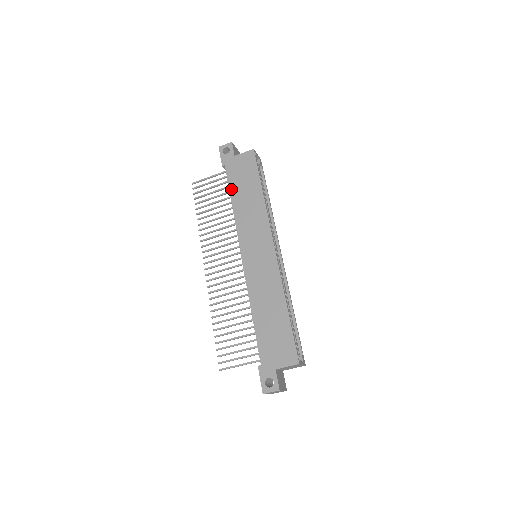
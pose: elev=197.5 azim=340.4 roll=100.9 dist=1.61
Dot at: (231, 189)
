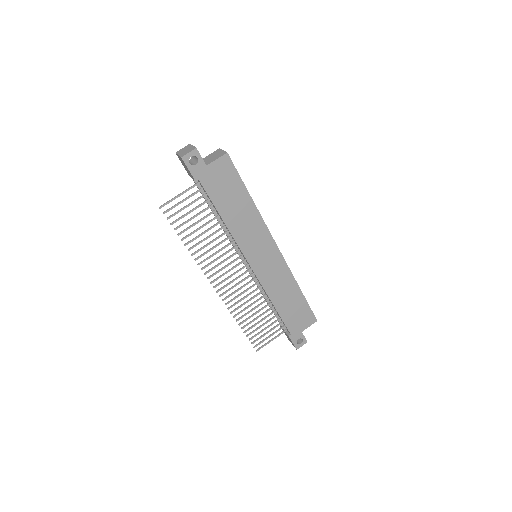
Dot at: (217, 206)
